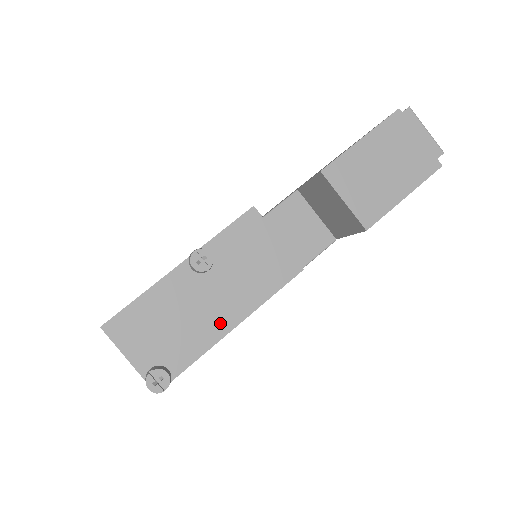
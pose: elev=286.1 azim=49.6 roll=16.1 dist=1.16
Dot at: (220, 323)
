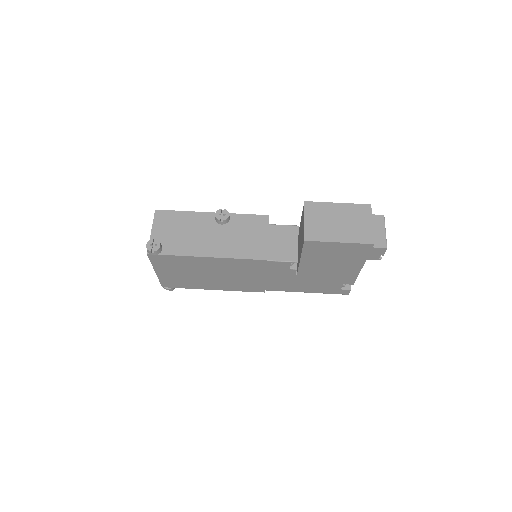
Dot at: (204, 249)
